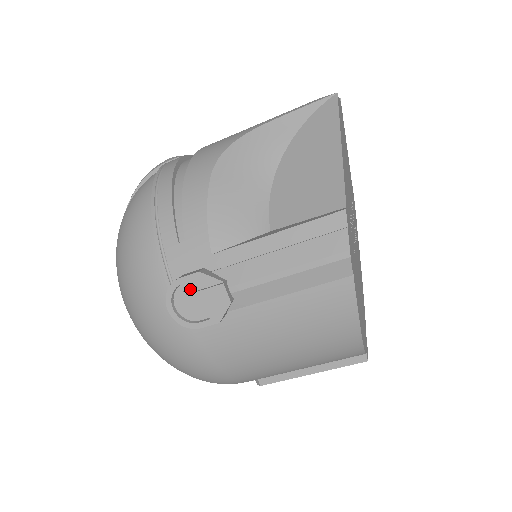
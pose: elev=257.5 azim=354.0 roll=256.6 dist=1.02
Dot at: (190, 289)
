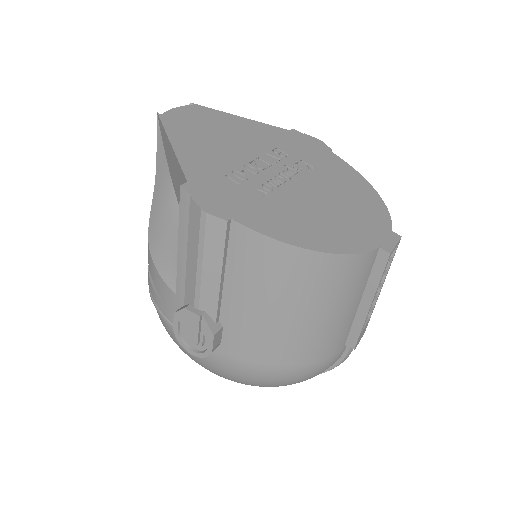
Dot at: (183, 329)
